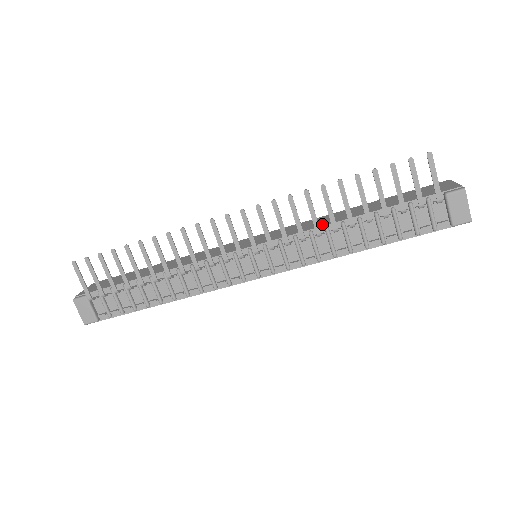
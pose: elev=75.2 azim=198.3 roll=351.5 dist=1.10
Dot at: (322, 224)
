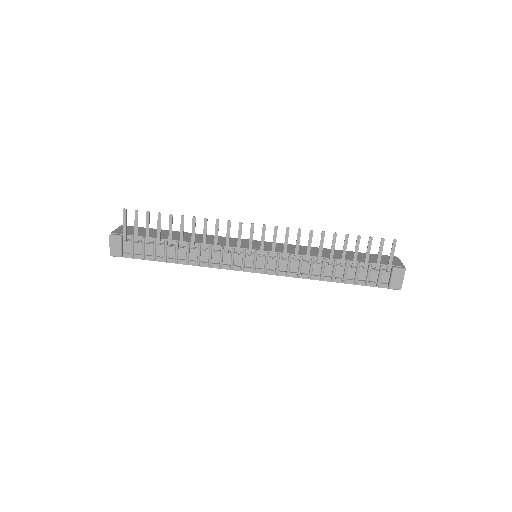
Dot at: (310, 254)
